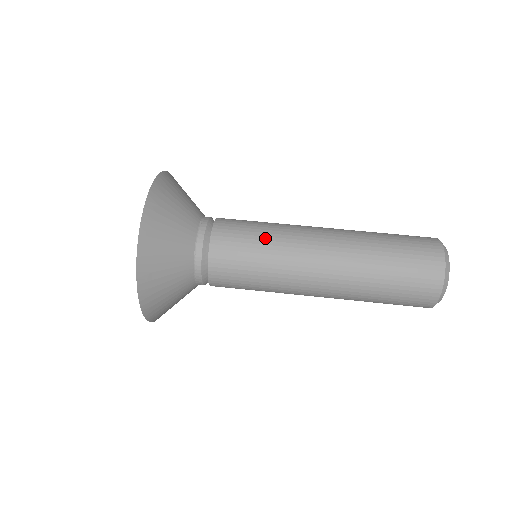
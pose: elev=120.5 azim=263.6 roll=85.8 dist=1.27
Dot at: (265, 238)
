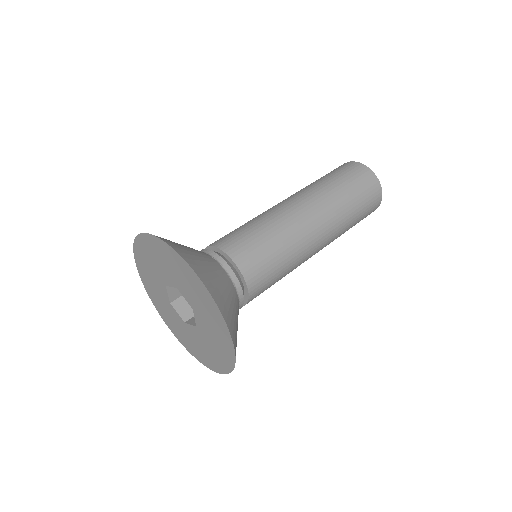
Dot at: (272, 235)
